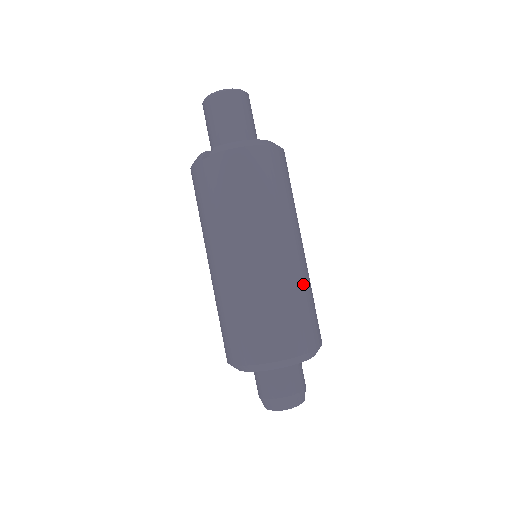
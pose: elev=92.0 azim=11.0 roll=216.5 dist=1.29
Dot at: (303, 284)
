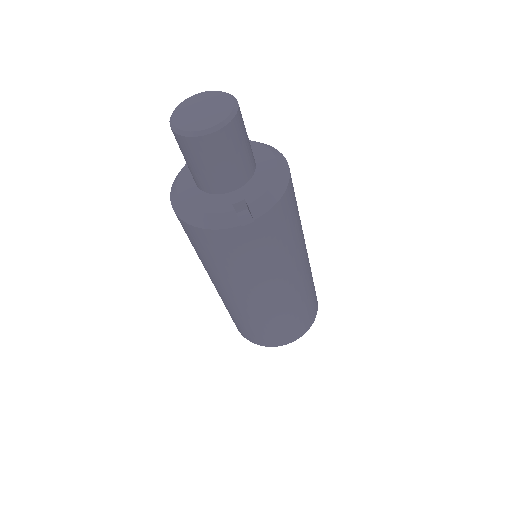
Dot at: occluded
